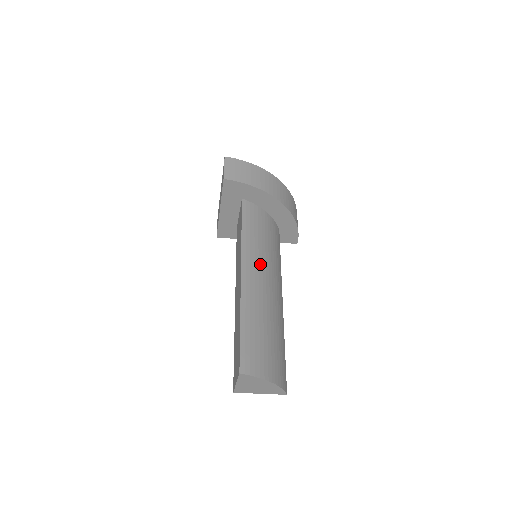
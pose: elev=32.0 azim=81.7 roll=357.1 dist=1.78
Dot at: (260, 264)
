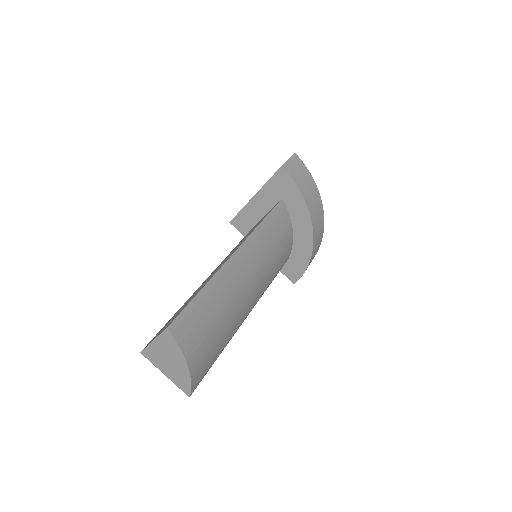
Dot at: (257, 260)
